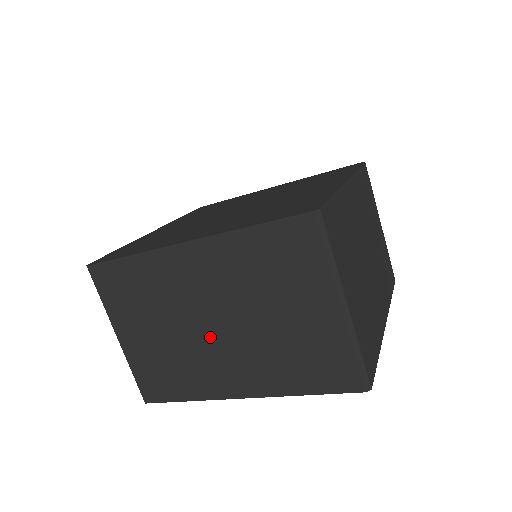
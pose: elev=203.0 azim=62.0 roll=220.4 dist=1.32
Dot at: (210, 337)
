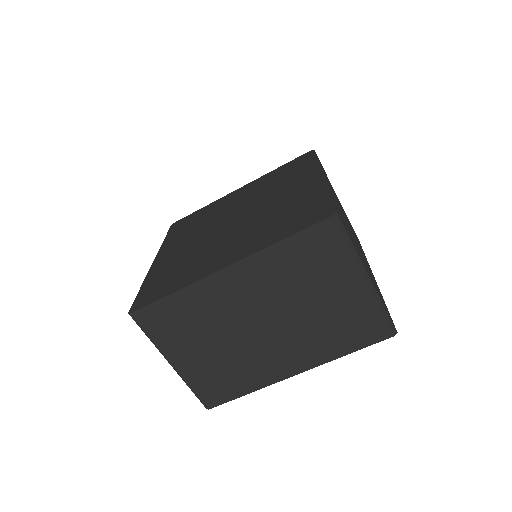
Dot at: (260, 337)
